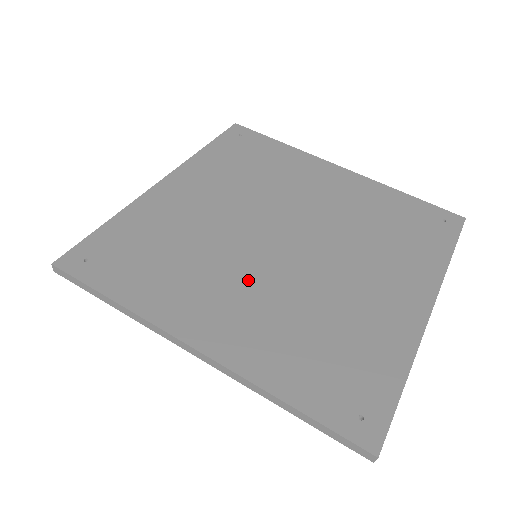
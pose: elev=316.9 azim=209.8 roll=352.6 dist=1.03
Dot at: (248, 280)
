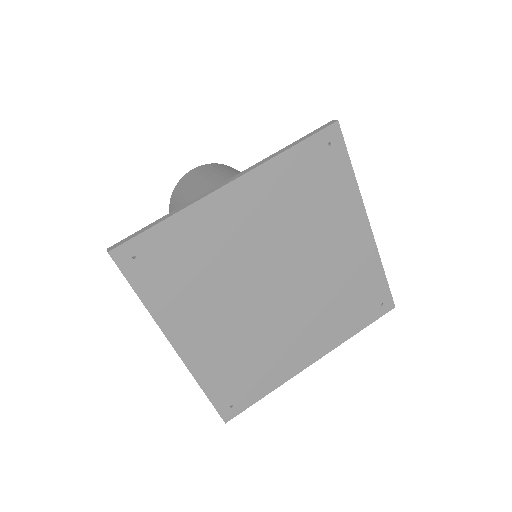
Dot at: (232, 312)
